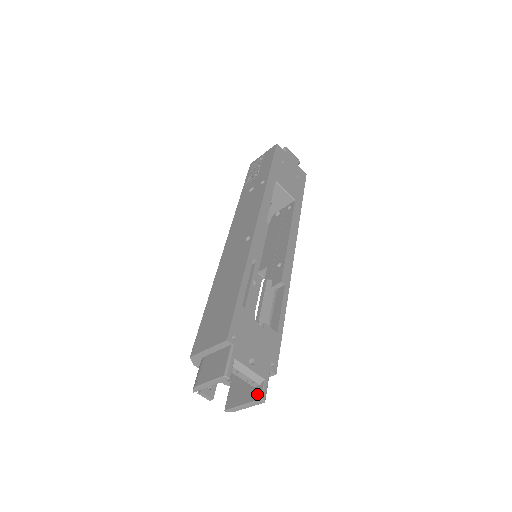
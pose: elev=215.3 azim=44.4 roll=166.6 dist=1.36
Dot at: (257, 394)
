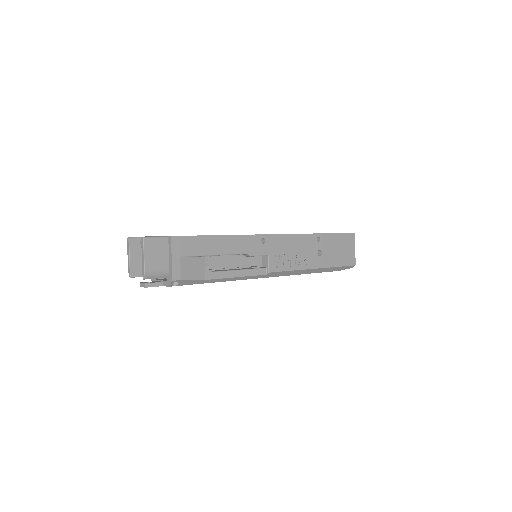
Dot at: (146, 242)
